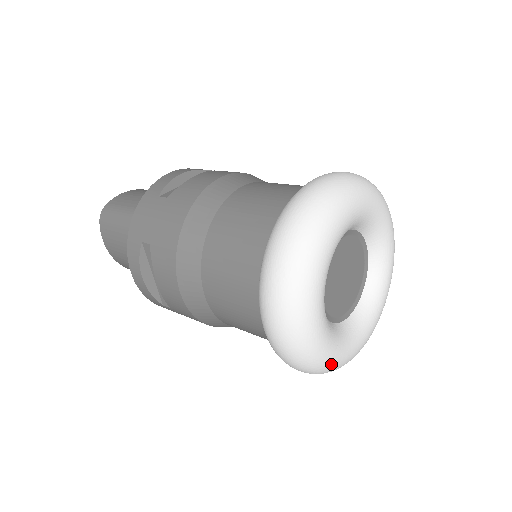
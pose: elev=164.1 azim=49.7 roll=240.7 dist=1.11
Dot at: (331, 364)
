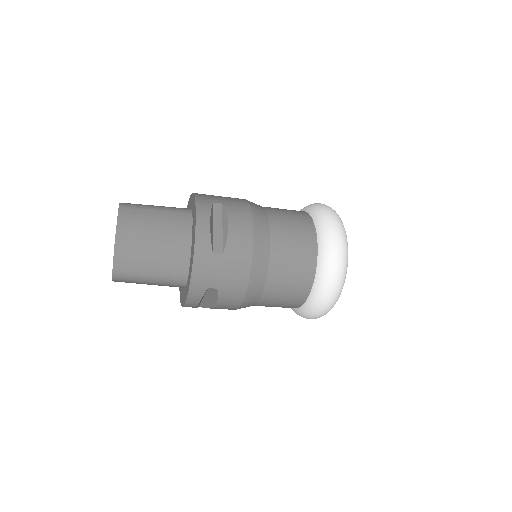
Dot at: occluded
